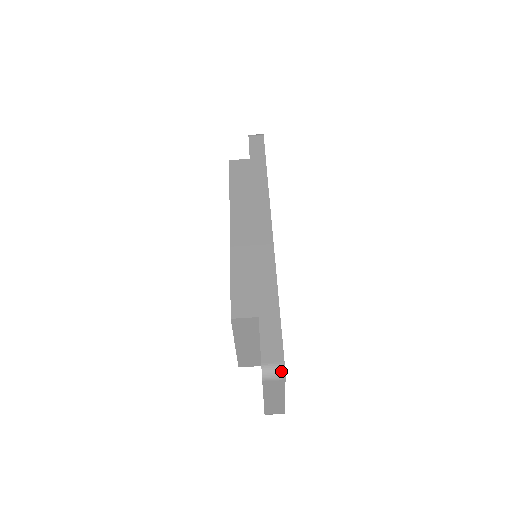
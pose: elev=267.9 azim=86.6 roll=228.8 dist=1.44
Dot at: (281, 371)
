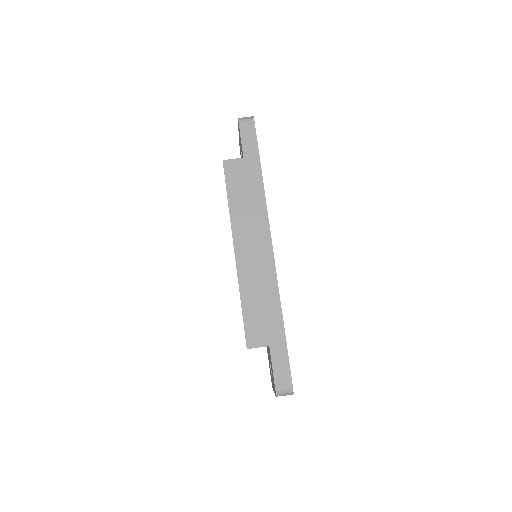
Dot at: (290, 392)
